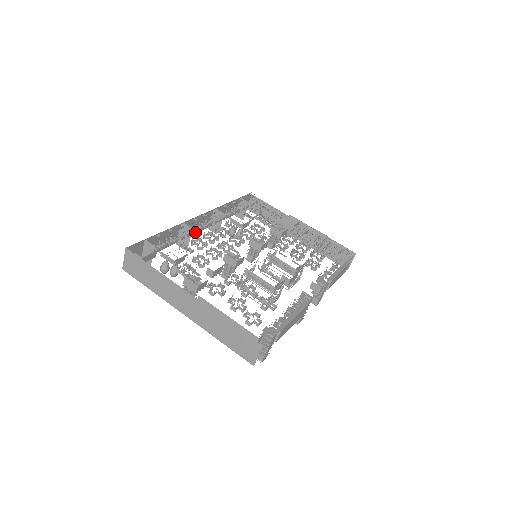
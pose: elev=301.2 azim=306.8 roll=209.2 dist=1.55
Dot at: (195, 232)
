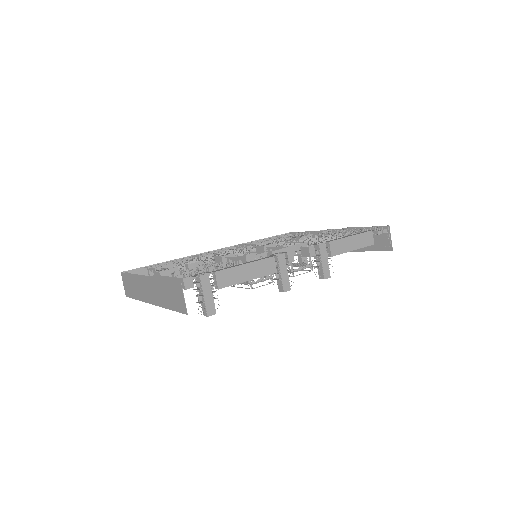
Dot at: occluded
